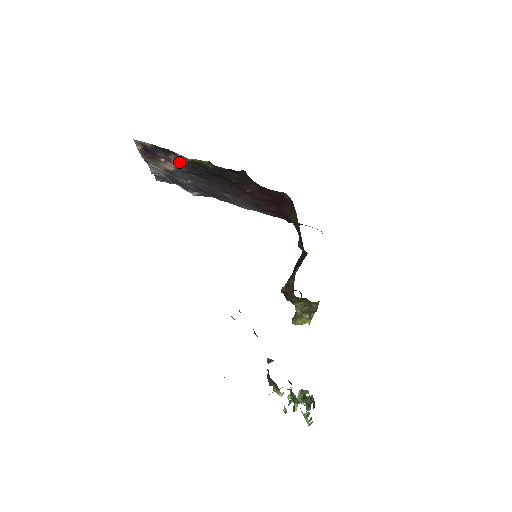
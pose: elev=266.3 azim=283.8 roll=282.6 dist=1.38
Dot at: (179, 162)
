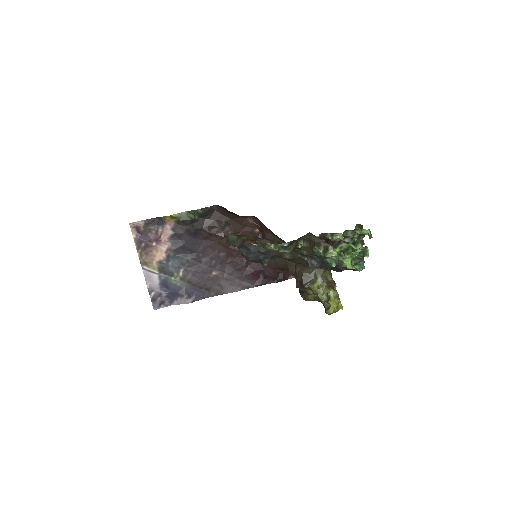
Dot at: (167, 238)
